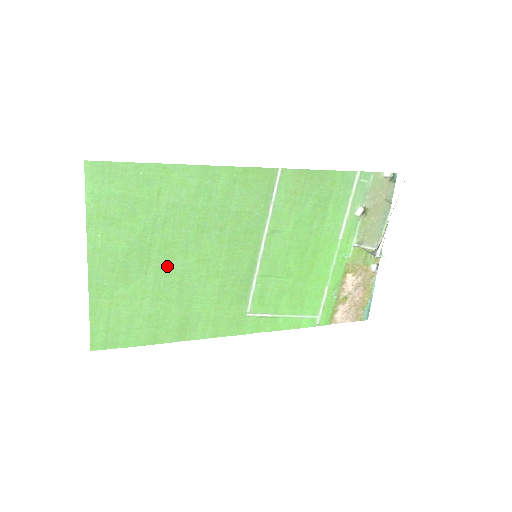
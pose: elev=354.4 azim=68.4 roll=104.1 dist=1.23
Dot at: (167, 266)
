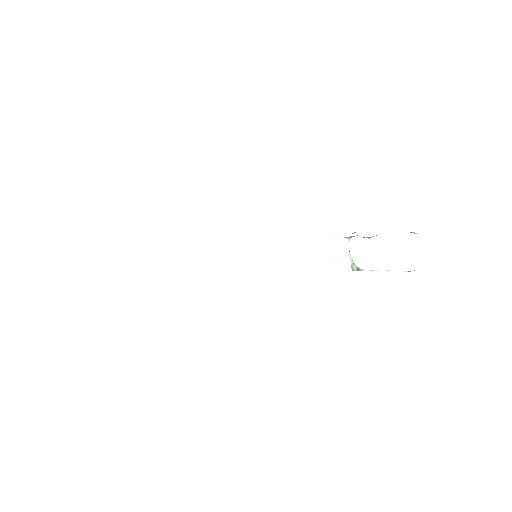
Dot at: occluded
